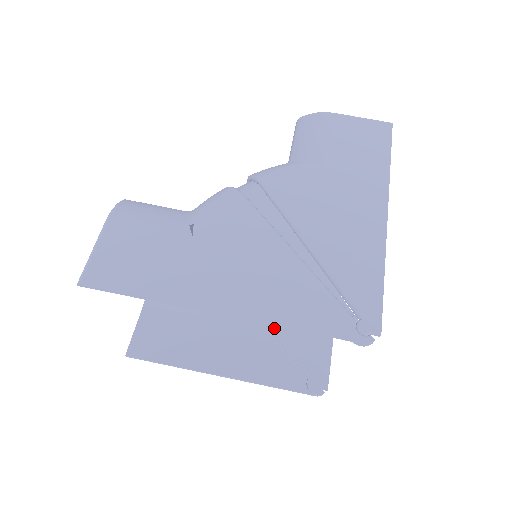
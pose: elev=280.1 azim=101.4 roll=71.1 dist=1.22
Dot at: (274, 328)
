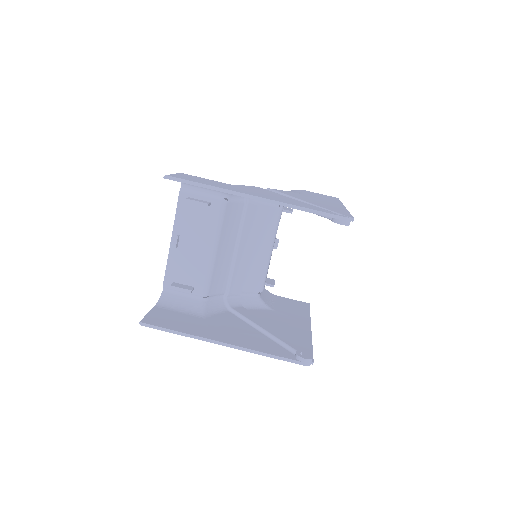
Dot at: (264, 327)
